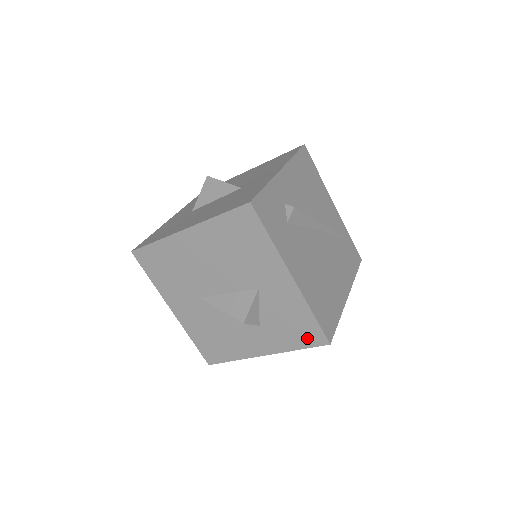
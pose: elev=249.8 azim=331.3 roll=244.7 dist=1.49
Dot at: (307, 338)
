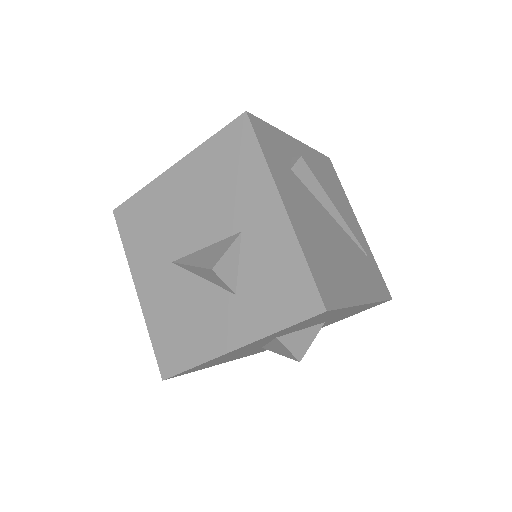
Dot at: (295, 305)
